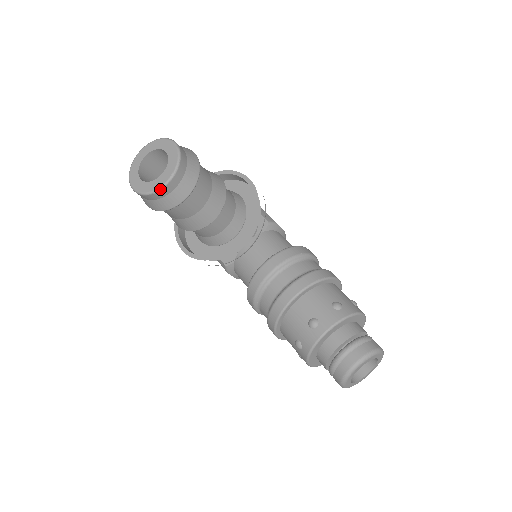
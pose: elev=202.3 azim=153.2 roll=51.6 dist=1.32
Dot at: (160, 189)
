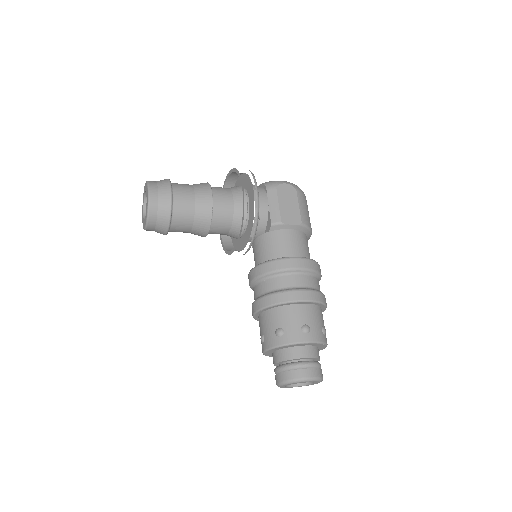
Dot at: occluded
